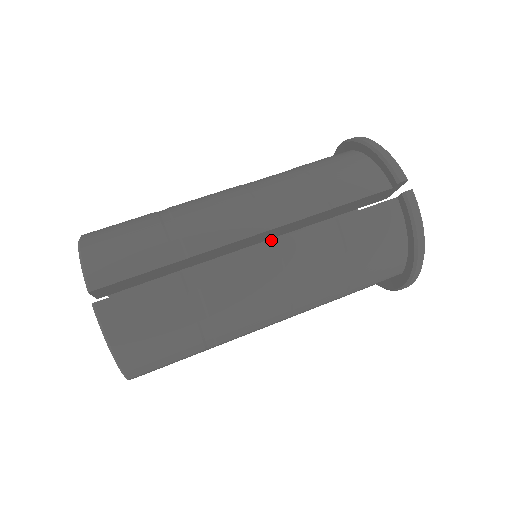
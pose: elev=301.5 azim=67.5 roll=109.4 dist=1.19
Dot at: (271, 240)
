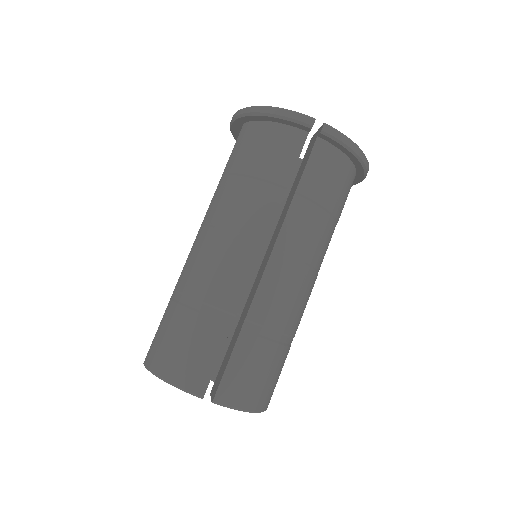
Dot at: occluded
